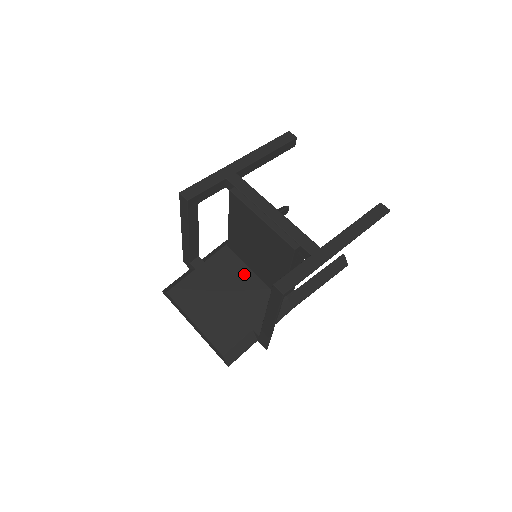
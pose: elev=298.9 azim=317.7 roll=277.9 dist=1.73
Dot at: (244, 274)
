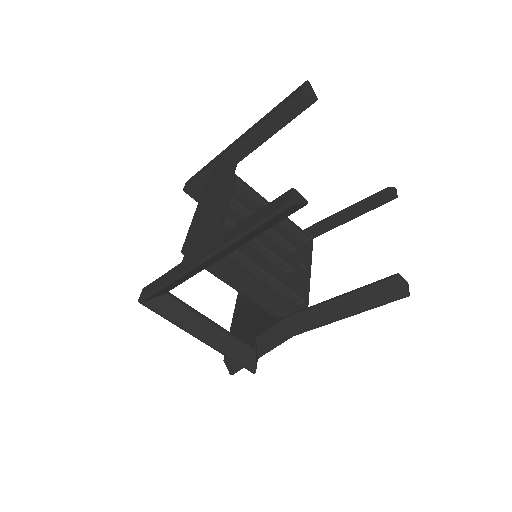
Dot at: occluded
